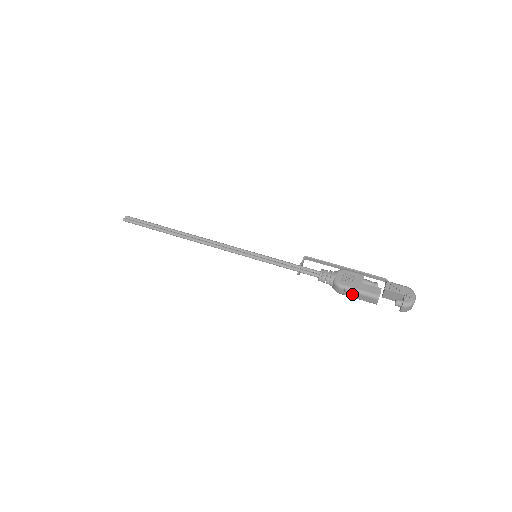
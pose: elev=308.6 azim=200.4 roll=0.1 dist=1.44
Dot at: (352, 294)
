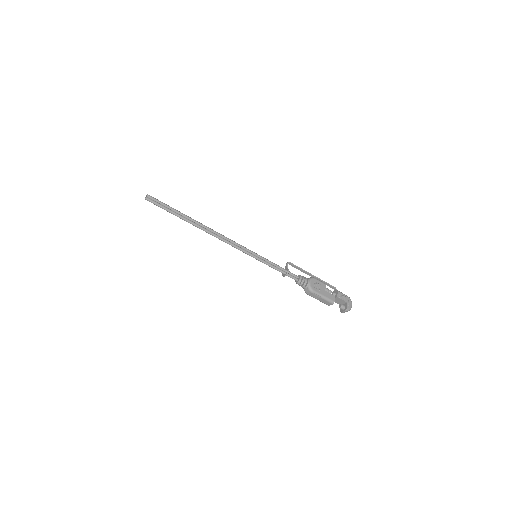
Dot at: (317, 297)
